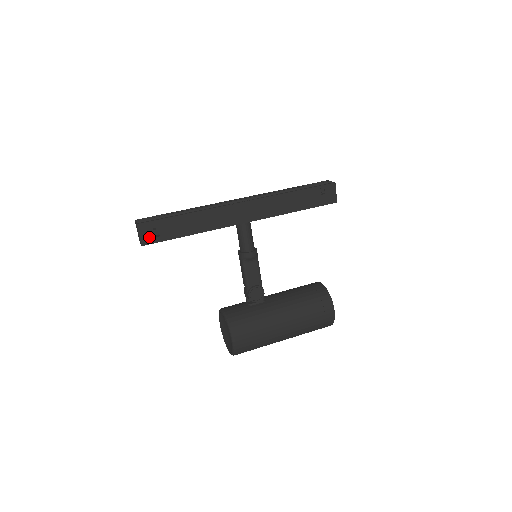
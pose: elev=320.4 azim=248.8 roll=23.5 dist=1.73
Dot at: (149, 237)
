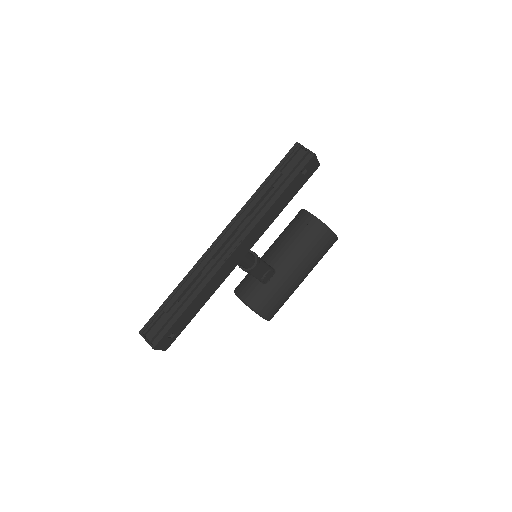
Dot at: (168, 343)
